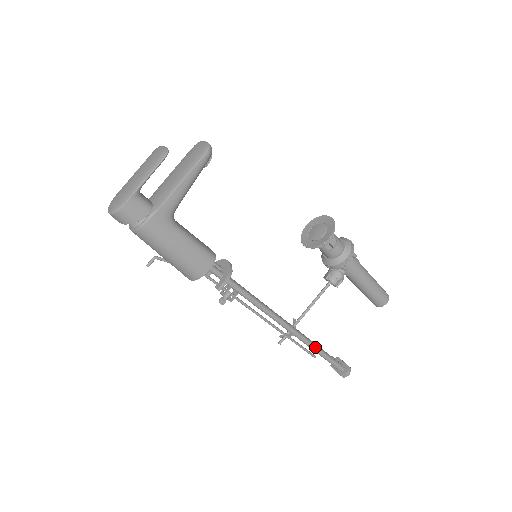
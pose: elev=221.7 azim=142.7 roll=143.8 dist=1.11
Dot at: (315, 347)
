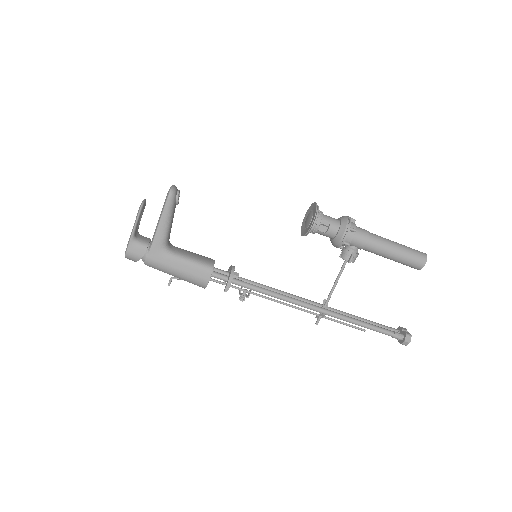
Dot at: (355, 321)
